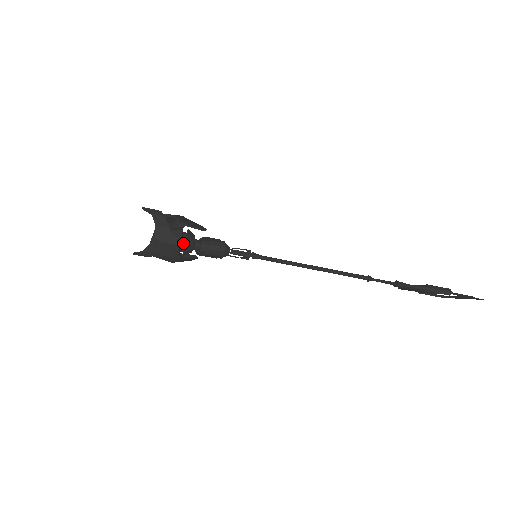
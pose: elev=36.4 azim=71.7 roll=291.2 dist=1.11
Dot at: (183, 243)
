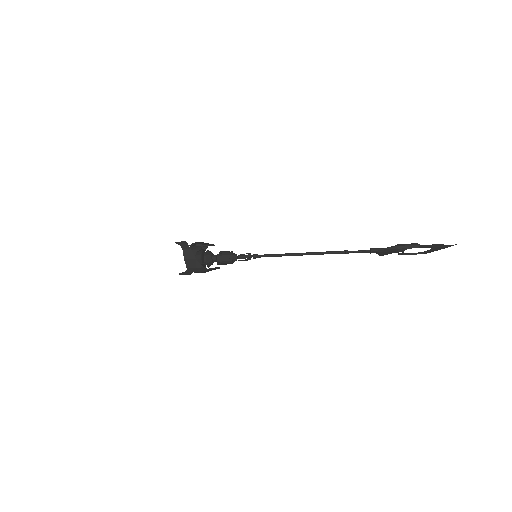
Dot at: (204, 258)
